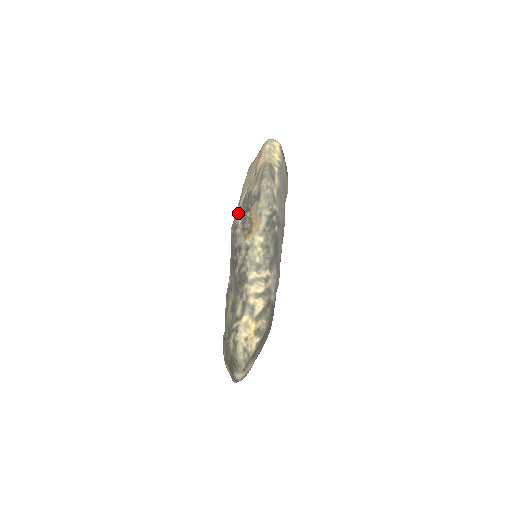
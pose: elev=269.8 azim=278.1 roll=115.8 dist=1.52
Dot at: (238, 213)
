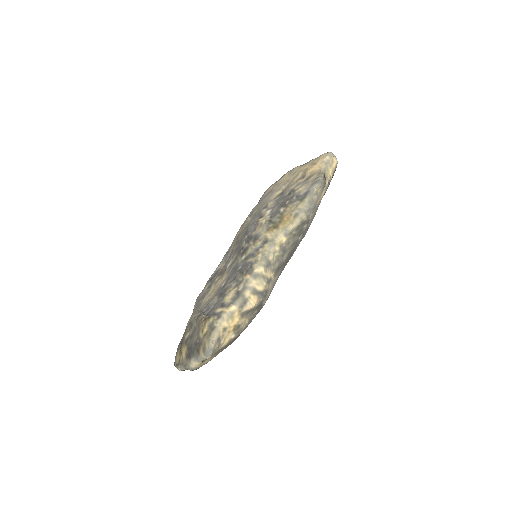
Dot at: (268, 204)
